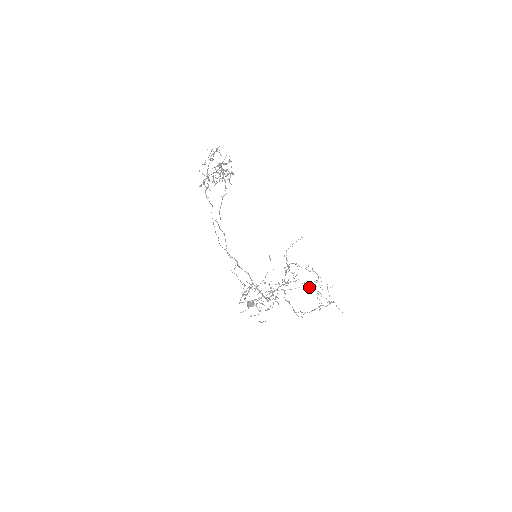
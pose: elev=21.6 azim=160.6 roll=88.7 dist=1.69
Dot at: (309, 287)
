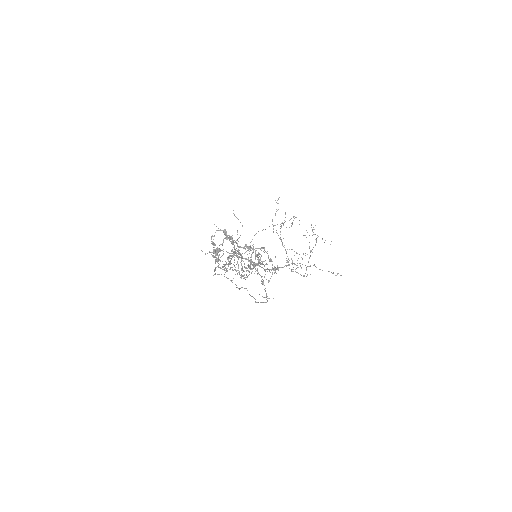
Dot at: occluded
